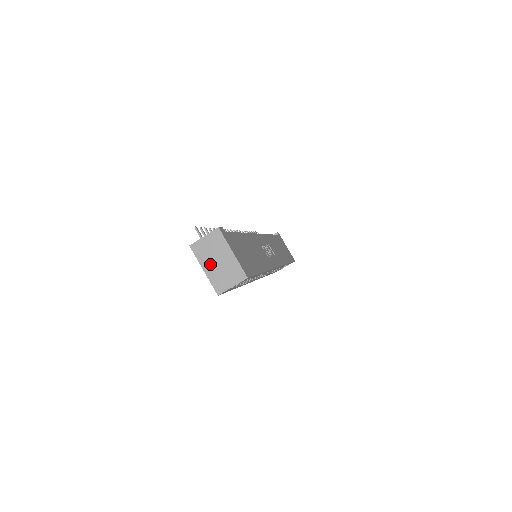
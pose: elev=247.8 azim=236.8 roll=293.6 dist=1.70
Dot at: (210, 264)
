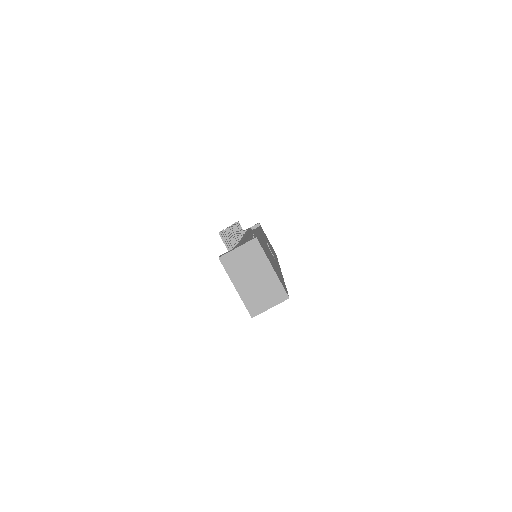
Dot at: (244, 281)
